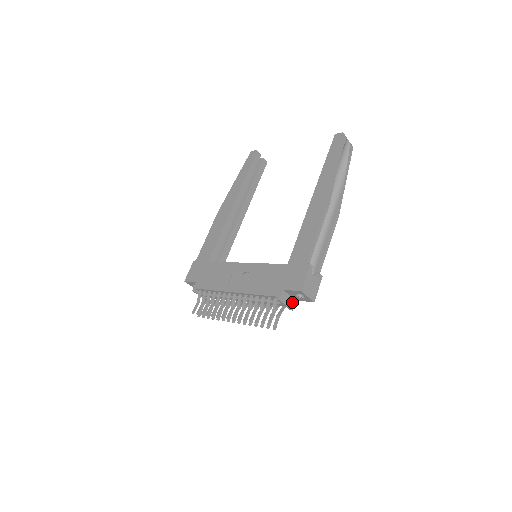
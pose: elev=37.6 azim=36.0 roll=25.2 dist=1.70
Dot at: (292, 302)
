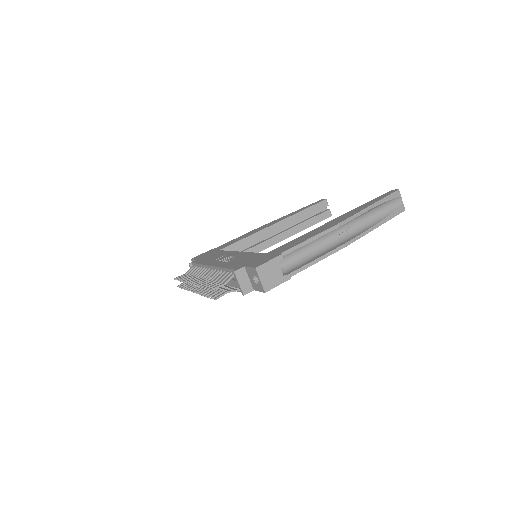
Dot at: (248, 287)
